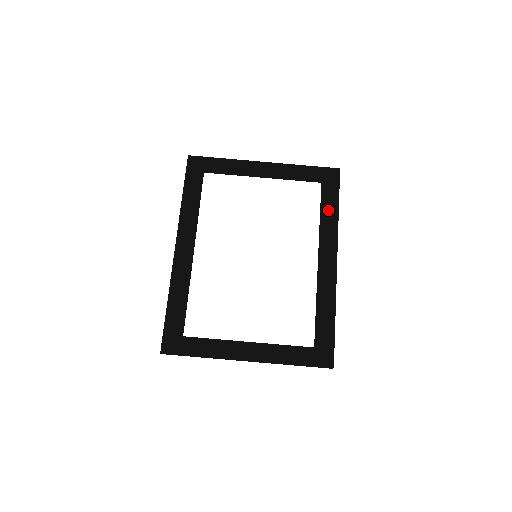
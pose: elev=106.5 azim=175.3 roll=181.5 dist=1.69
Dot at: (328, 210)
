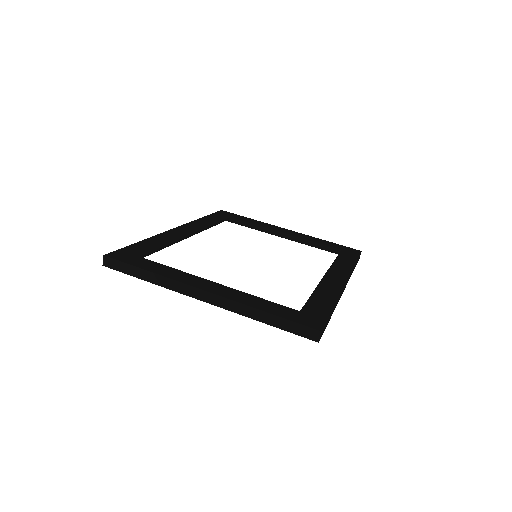
Dot at: (344, 260)
